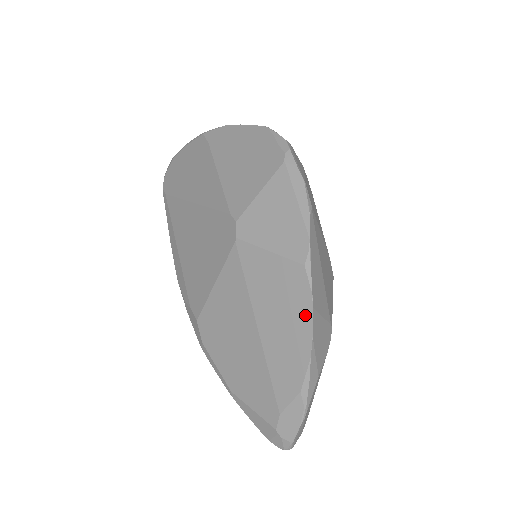
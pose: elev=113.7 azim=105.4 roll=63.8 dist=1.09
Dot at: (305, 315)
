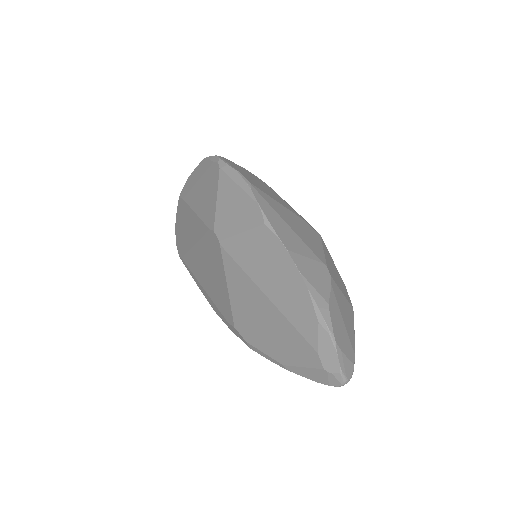
Dot at: (286, 260)
